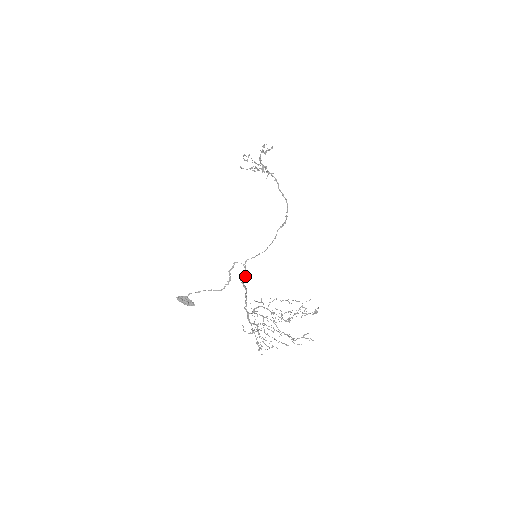
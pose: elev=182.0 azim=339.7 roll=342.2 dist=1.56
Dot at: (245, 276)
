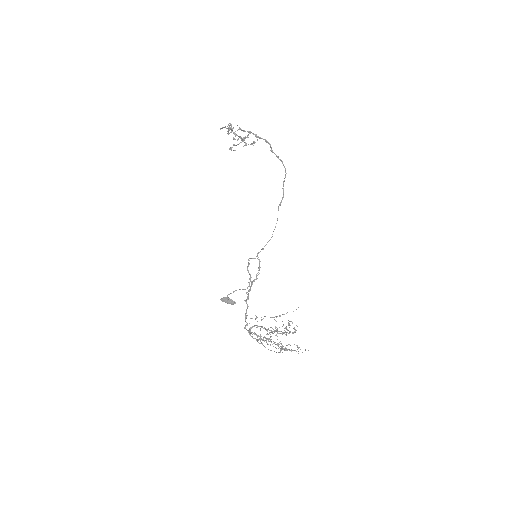
Dot at: occluded
